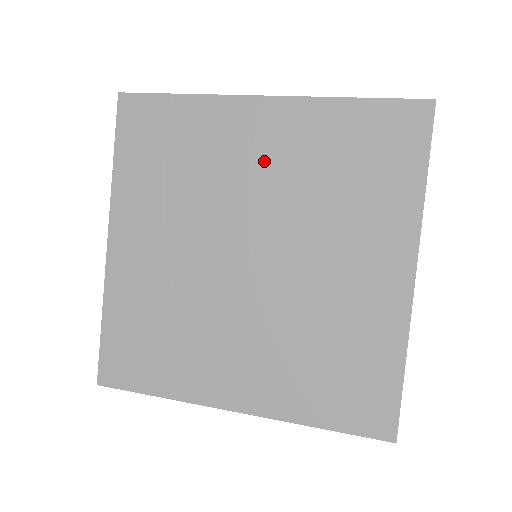
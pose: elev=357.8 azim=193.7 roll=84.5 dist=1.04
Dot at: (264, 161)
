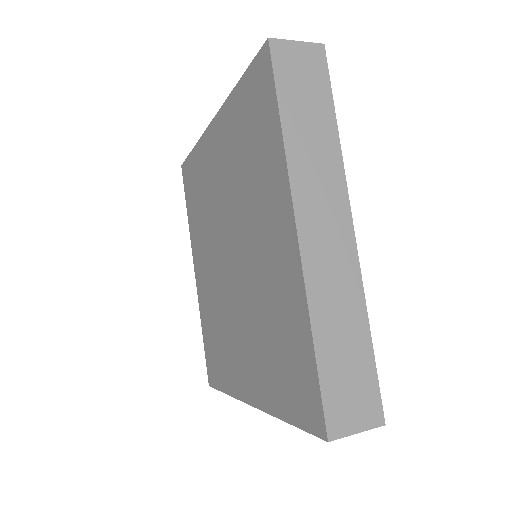
Dot at: (221, 172)
